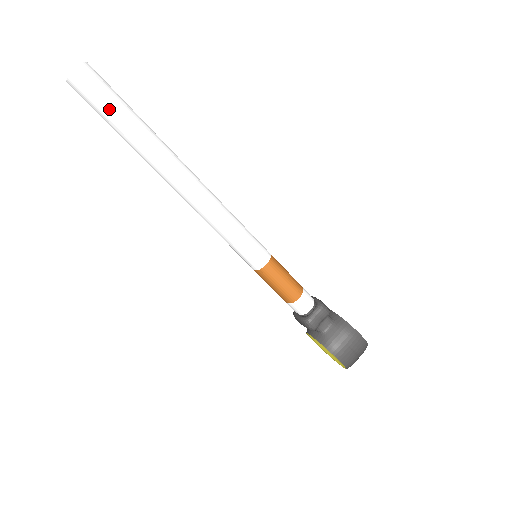
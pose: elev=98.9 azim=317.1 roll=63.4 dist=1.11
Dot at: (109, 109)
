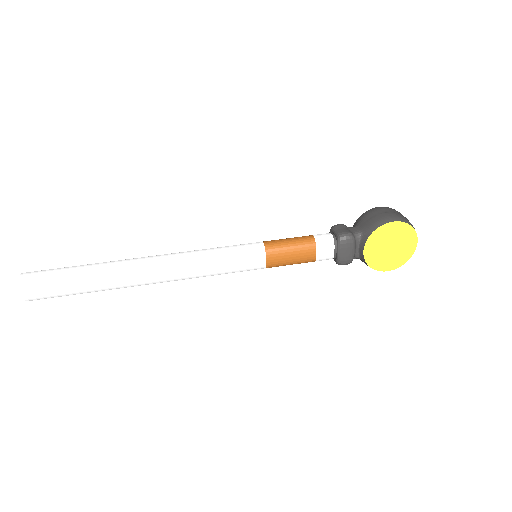
Dot at: (61, 272)
